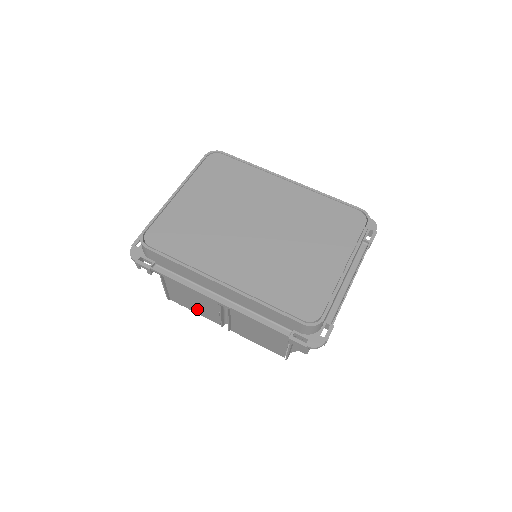
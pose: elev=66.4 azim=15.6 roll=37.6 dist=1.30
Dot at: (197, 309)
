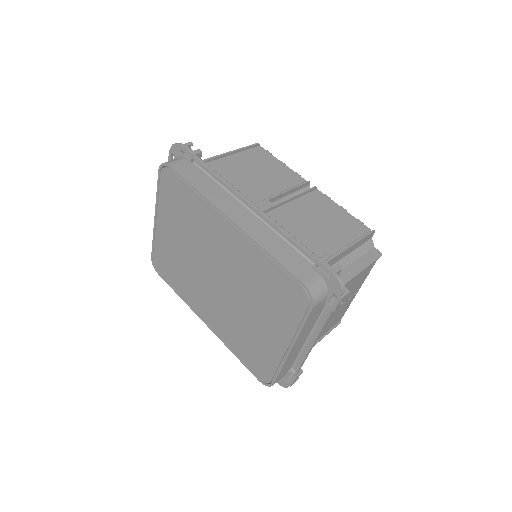
Dot at: occluded
